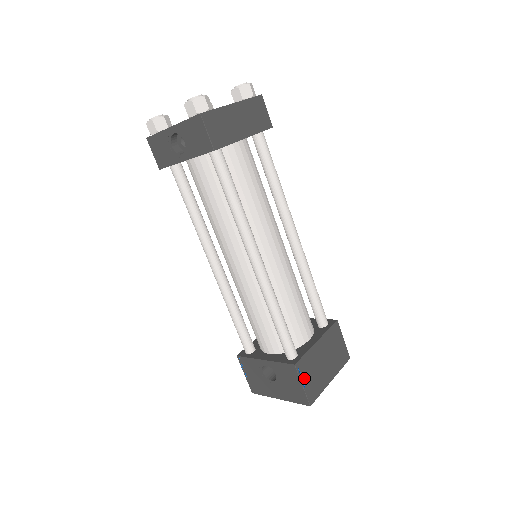
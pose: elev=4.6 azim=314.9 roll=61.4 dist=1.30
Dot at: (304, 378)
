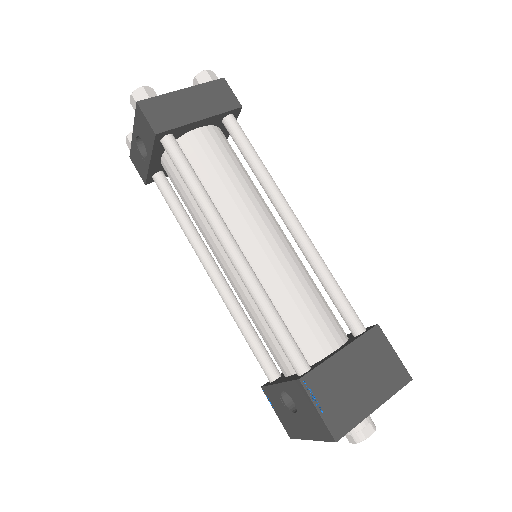
Dot at: (319, 400)
